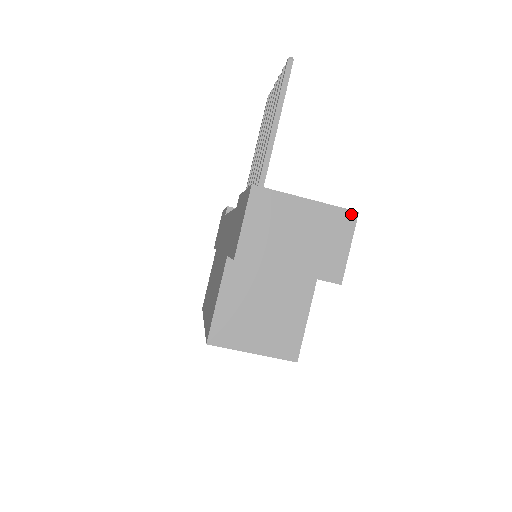
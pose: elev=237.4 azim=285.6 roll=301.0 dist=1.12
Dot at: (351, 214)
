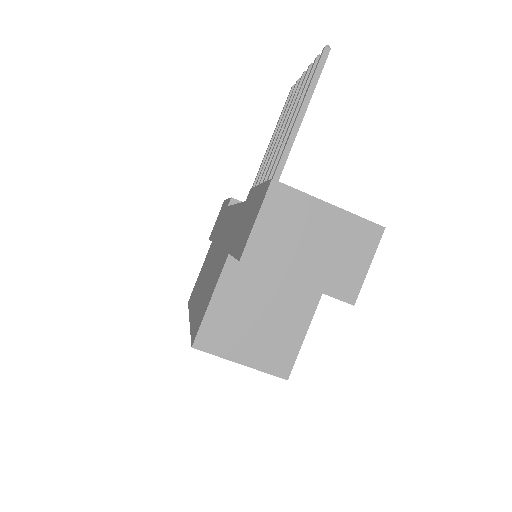
Dot at: (376, 228)
